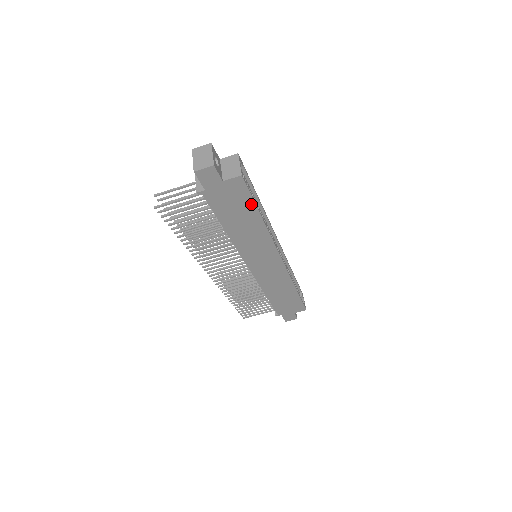
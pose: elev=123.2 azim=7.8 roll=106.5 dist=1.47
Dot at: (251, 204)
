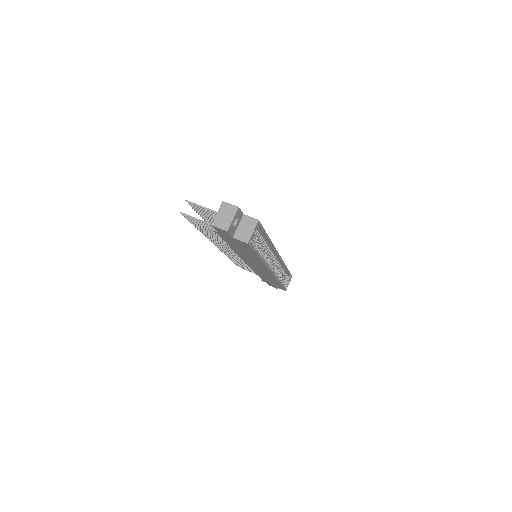
Dot at: (253, 252)
